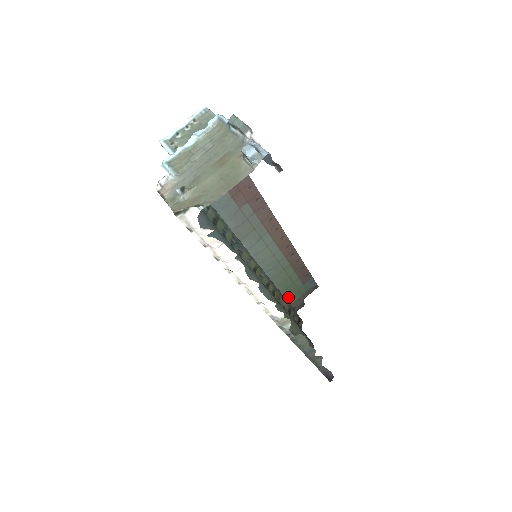
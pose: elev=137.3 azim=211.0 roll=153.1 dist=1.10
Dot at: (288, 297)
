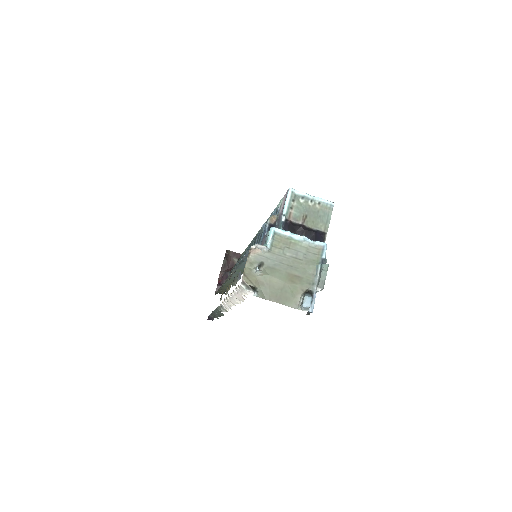
Dot at: occluded
